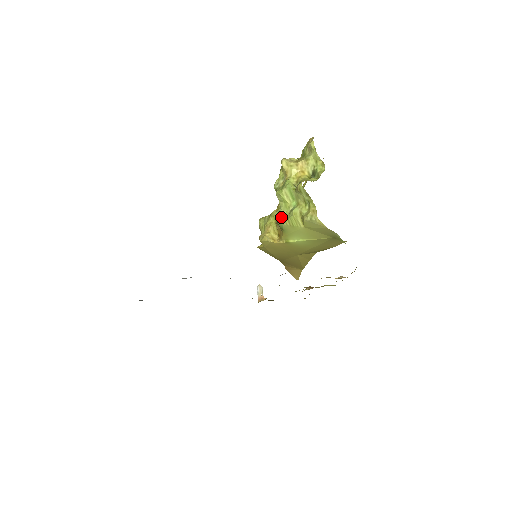
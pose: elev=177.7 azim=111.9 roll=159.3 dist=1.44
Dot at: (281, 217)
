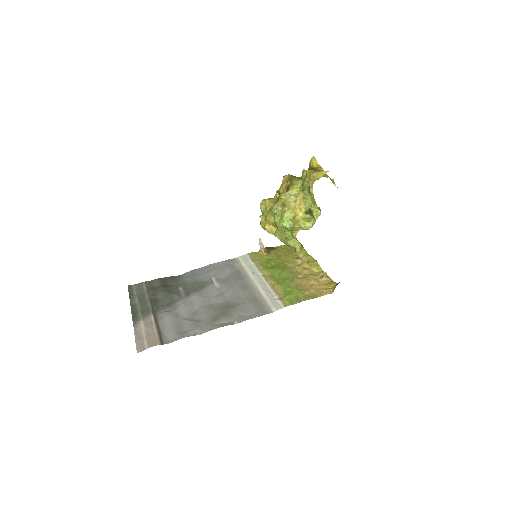
Dot at: (278, 235)
